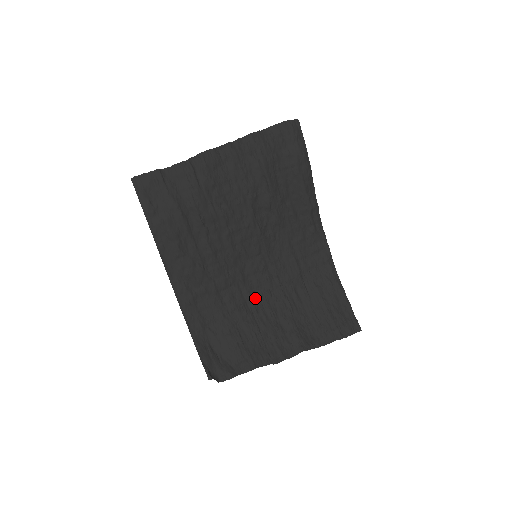
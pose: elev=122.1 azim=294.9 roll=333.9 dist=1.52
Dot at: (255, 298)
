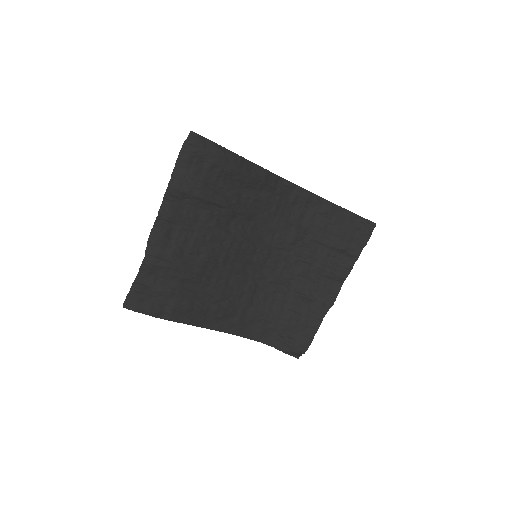
Dot at: (280, 277)
